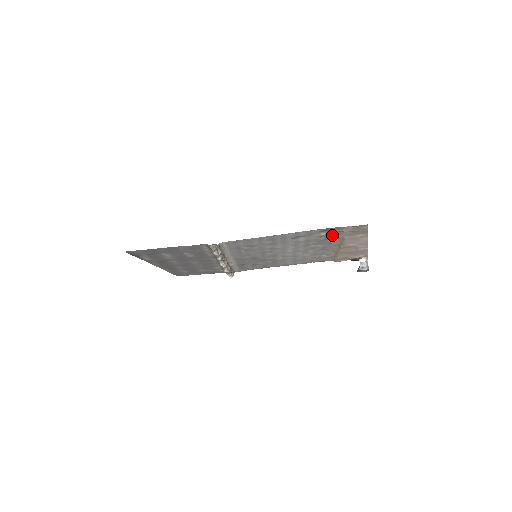
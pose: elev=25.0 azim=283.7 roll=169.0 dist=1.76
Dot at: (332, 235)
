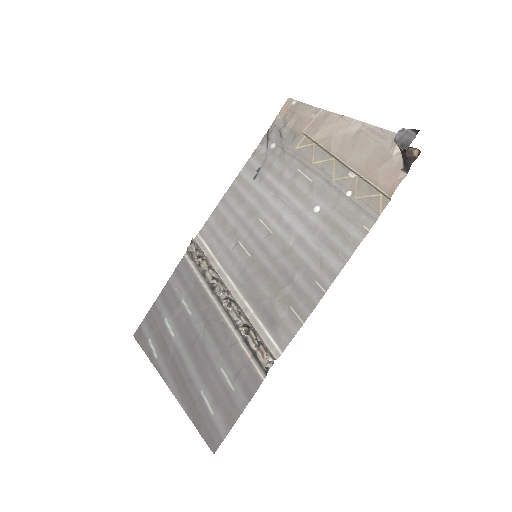
Dot at: (285, 141)
